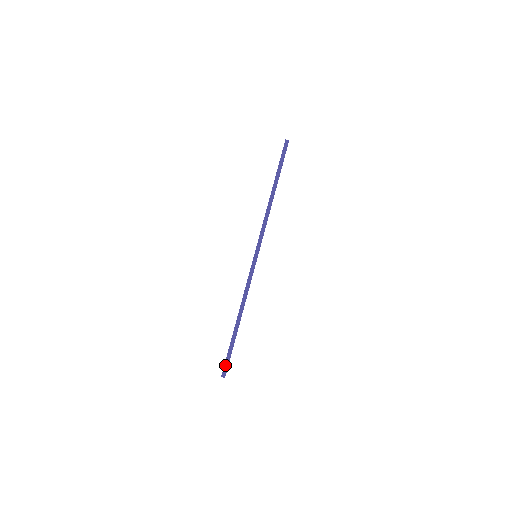
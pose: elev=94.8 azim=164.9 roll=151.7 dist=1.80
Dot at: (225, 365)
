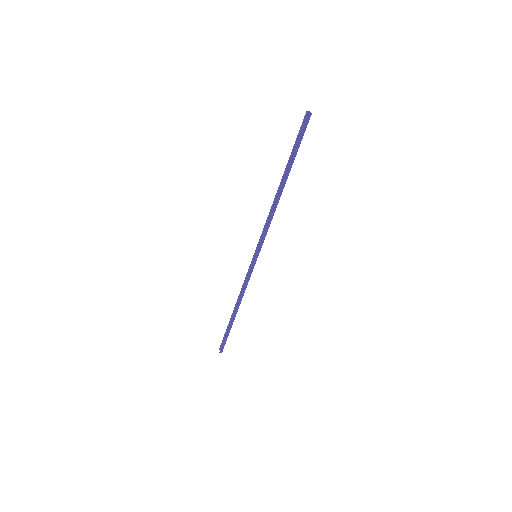
Dot at: occluded
